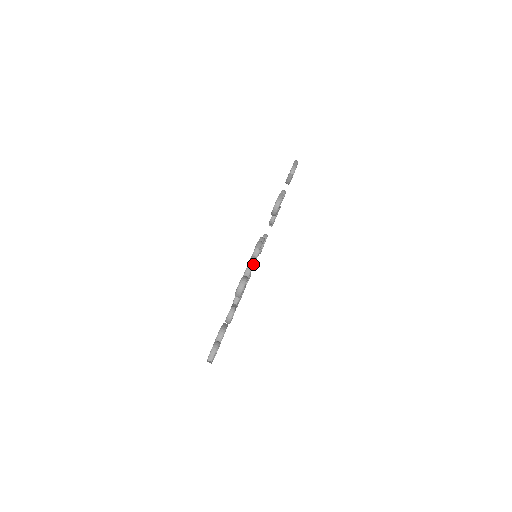
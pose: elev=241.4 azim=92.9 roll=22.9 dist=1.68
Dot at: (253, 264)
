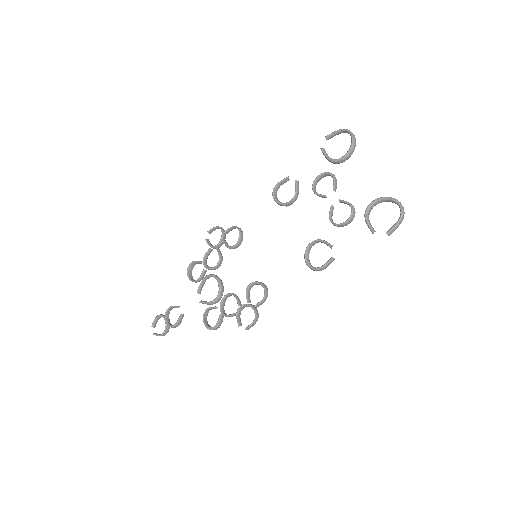
Dot at: (237, 315)
